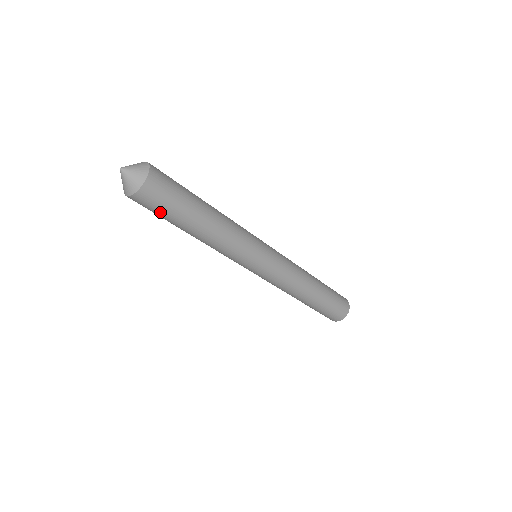
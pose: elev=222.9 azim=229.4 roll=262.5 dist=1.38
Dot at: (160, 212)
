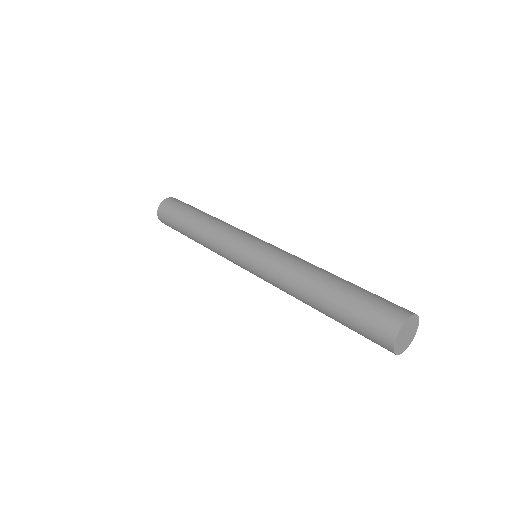
Dot at: (172, 216)
